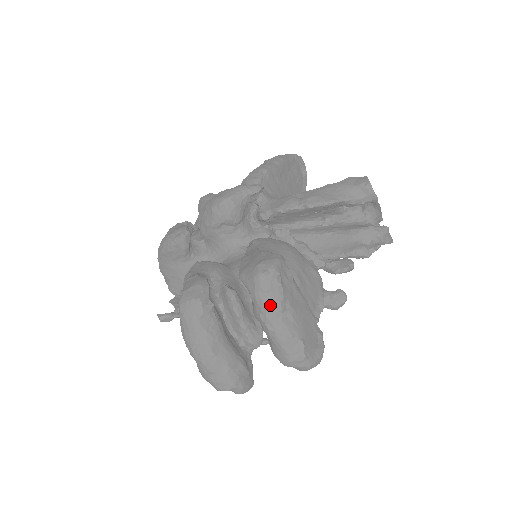
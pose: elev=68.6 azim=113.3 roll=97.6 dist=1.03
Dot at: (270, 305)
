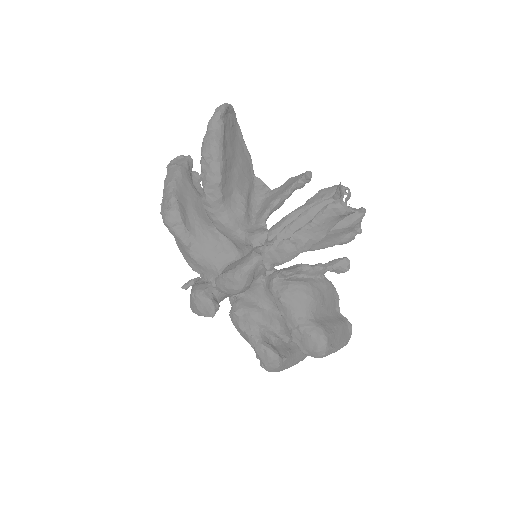
Dot at: occluded
